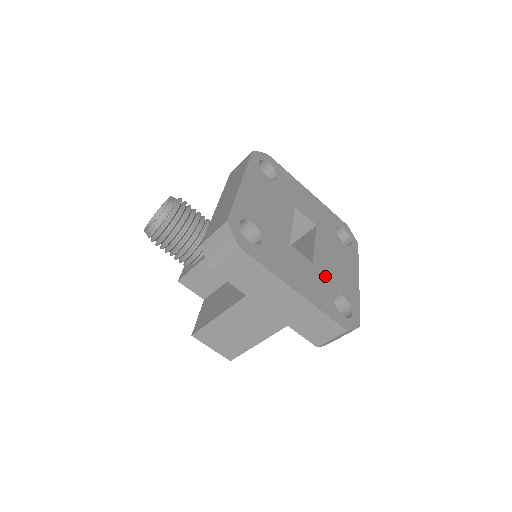
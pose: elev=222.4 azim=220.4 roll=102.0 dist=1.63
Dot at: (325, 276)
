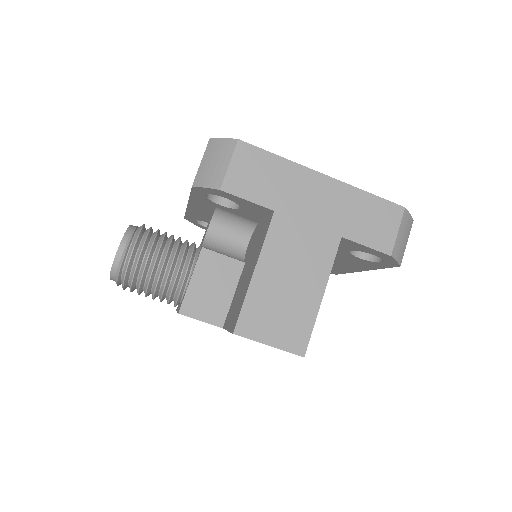
Dot at: occluded
